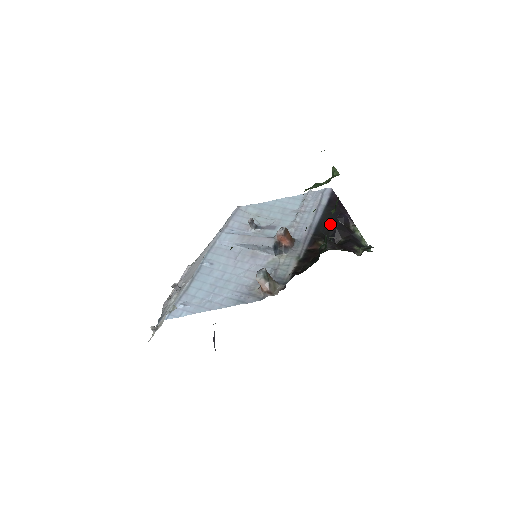
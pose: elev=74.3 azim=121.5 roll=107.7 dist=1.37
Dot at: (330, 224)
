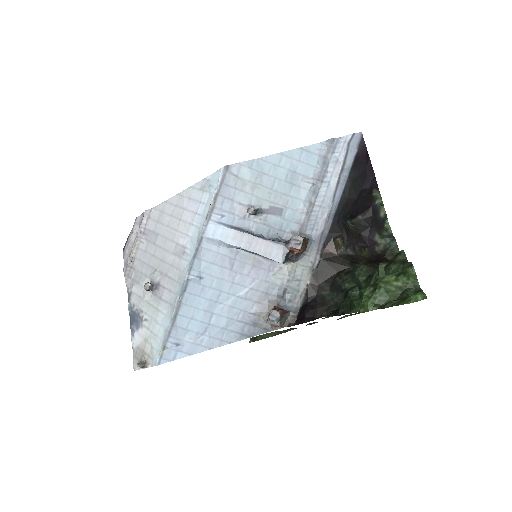
Dot at: (352, 203)
